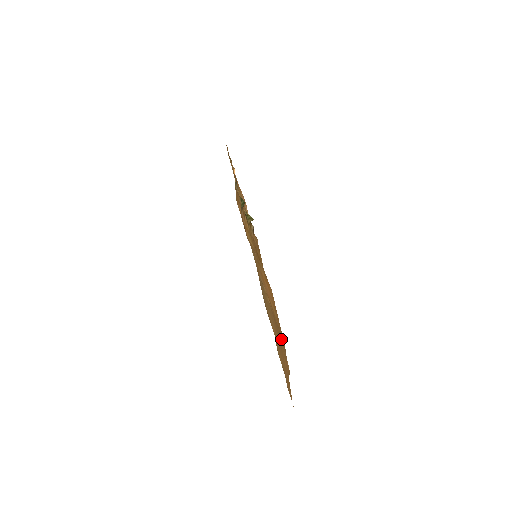
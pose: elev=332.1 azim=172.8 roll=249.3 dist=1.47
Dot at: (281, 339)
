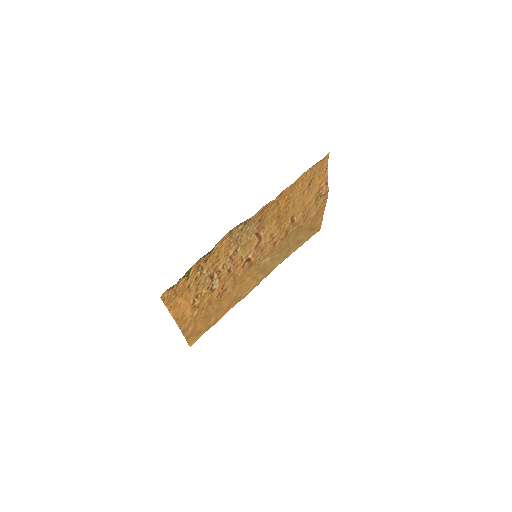
Dot at: (195, 322)
